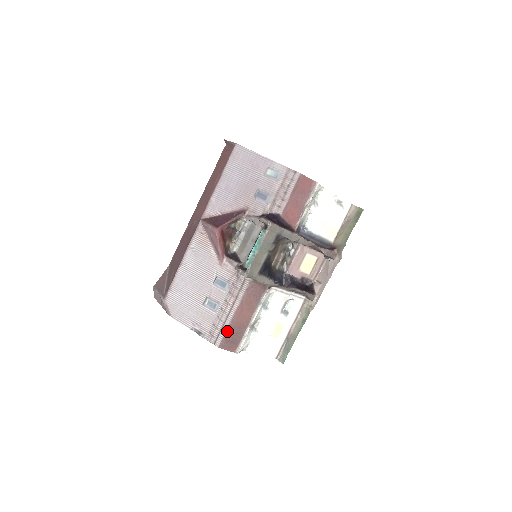
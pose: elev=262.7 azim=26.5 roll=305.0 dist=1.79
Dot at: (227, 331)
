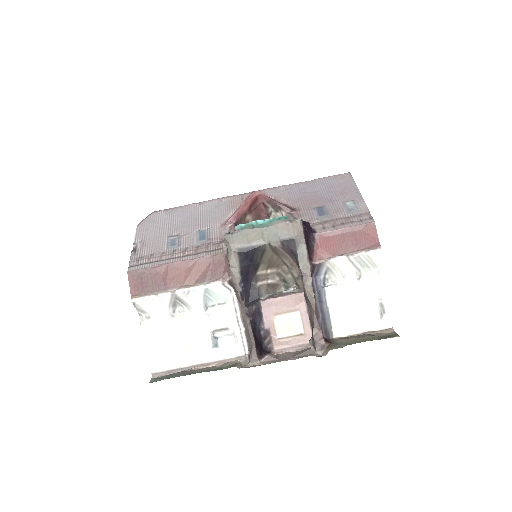
Dot at: (152, 268)
